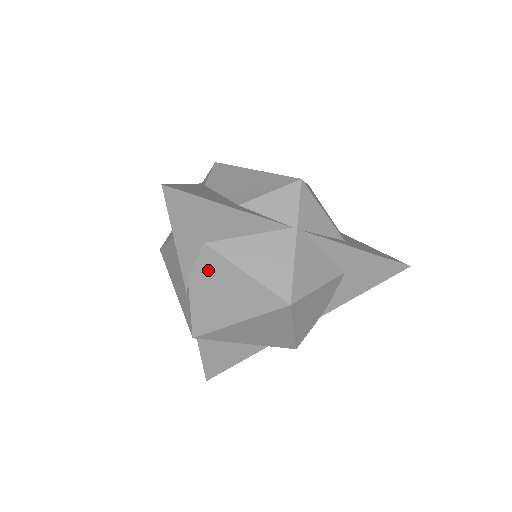
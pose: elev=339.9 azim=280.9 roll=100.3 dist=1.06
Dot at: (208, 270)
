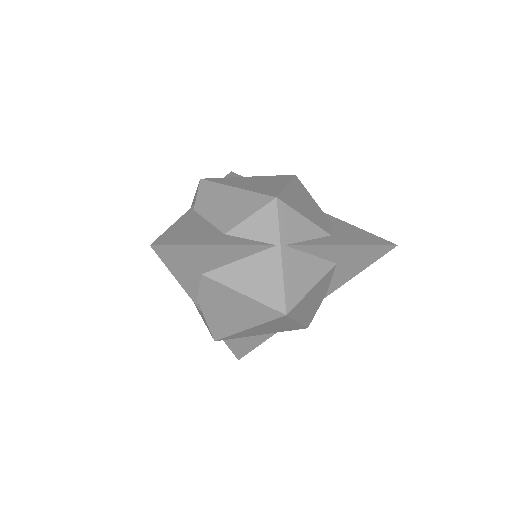
Dot at: (211, 293)
